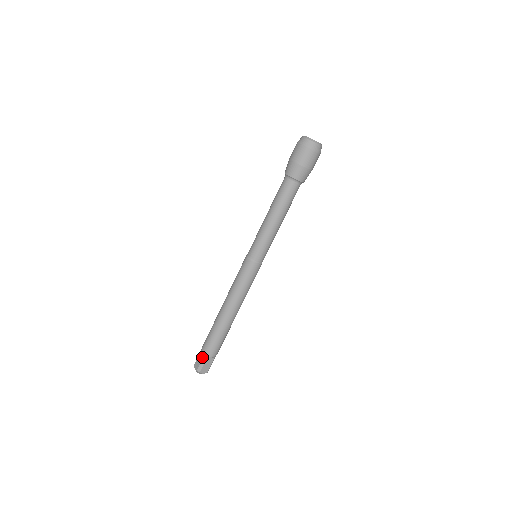
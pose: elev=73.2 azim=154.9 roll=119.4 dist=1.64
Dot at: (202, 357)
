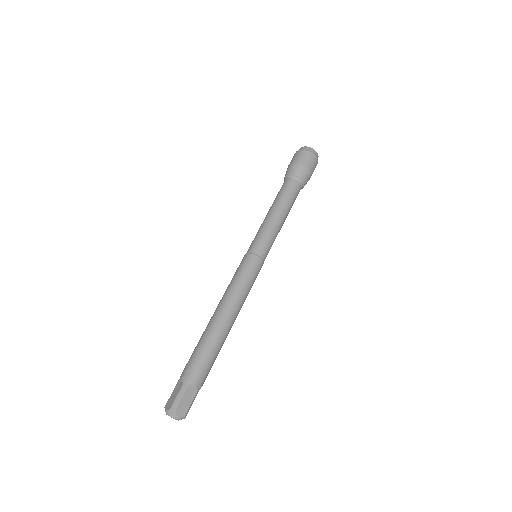
Dot at: (180, 387)
